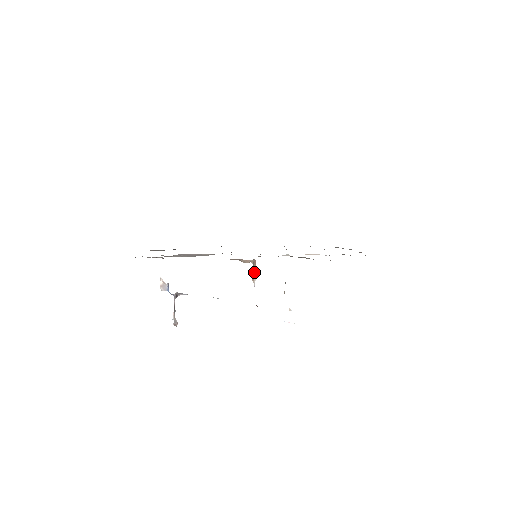
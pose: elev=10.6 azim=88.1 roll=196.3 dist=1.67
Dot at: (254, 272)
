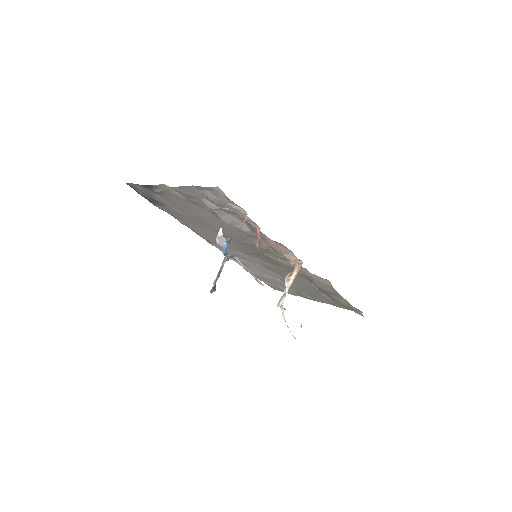
Dot at: (293, 273)
